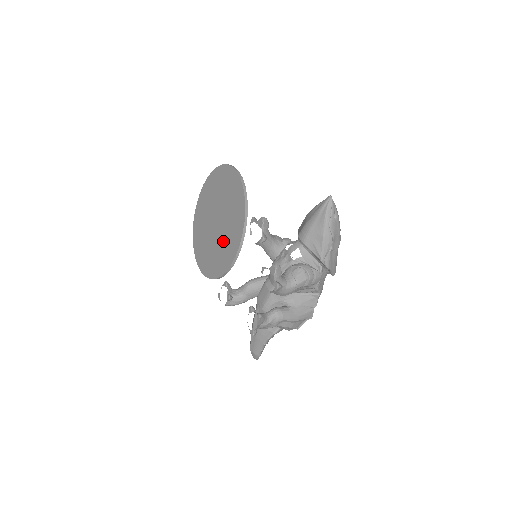
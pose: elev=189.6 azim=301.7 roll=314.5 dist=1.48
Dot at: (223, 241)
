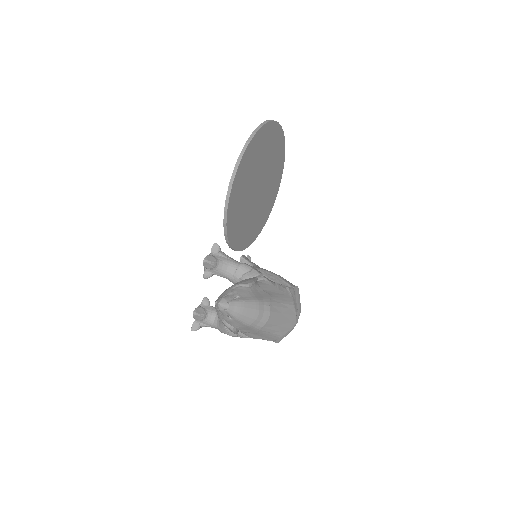
Dot at: occluded
